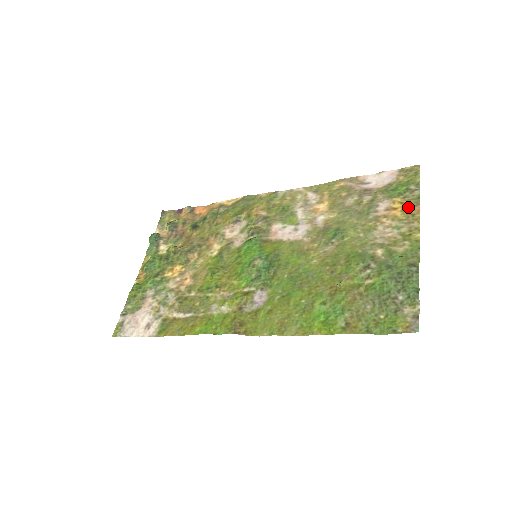
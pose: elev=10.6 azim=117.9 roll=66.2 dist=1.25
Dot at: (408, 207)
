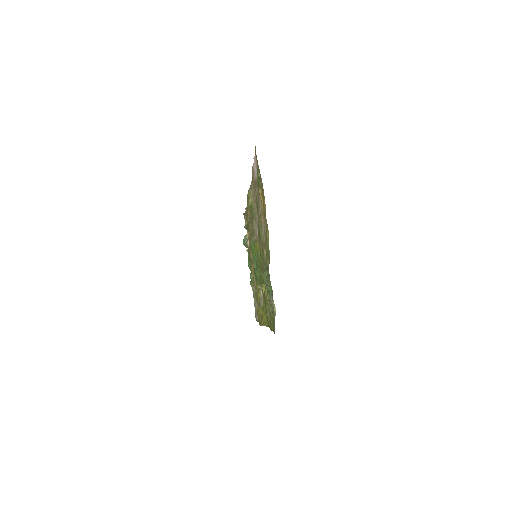
Dot at: (263, 199)
